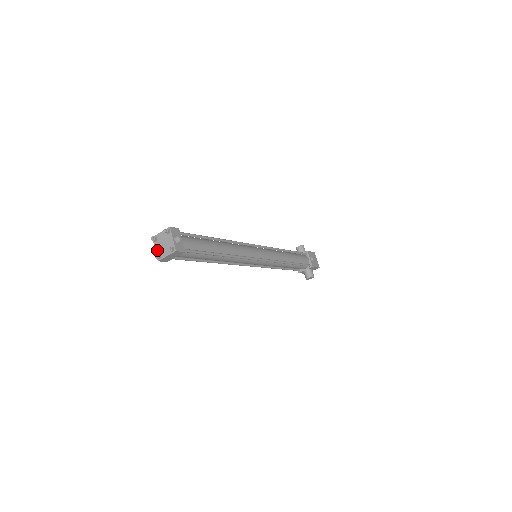
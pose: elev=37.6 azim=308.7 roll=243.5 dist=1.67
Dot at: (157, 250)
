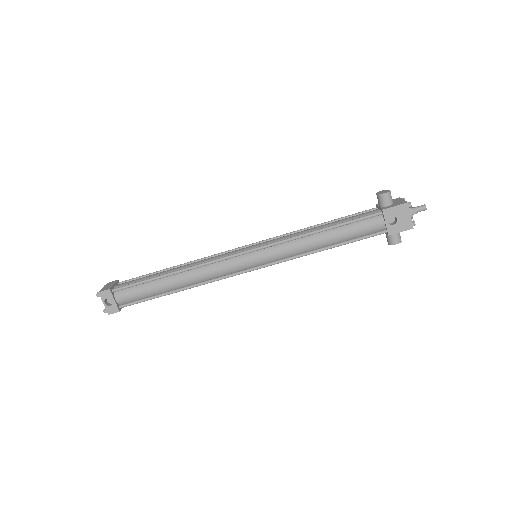
Dot at: occluded
